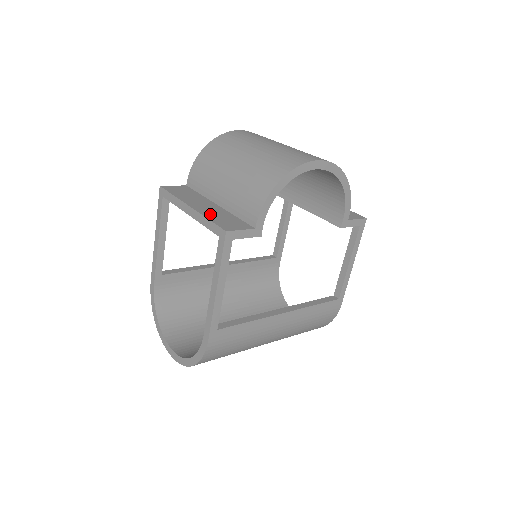
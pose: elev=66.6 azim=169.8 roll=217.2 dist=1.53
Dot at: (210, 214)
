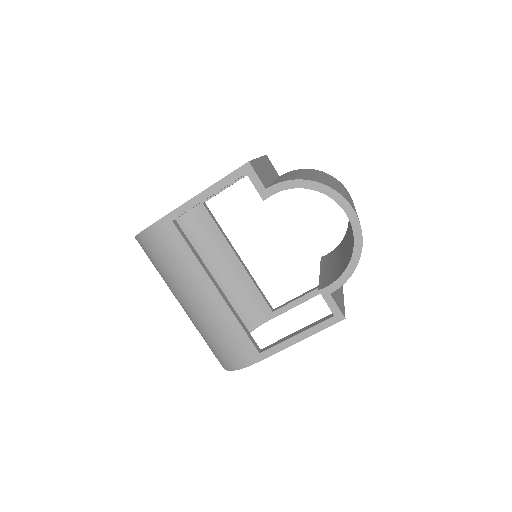
Dot at: (260, 165)
